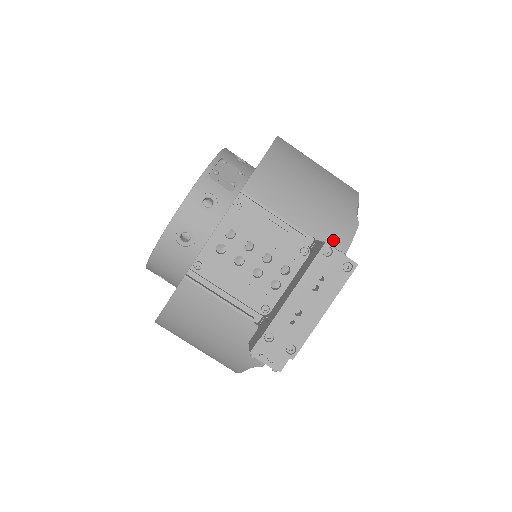
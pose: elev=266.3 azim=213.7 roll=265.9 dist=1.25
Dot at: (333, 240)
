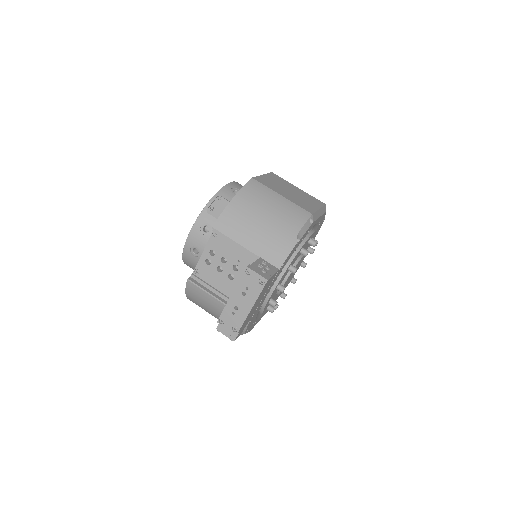
Dot at: (273, 257)
